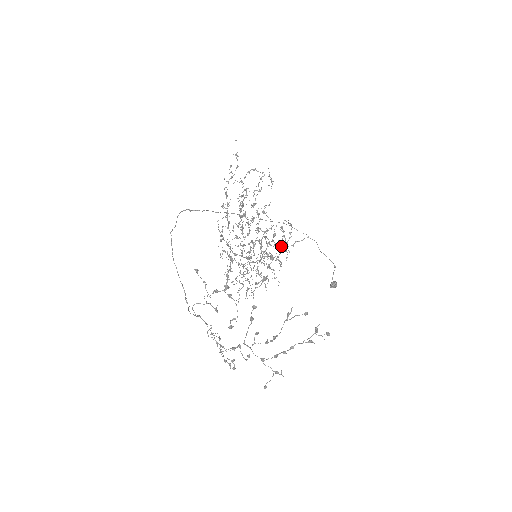
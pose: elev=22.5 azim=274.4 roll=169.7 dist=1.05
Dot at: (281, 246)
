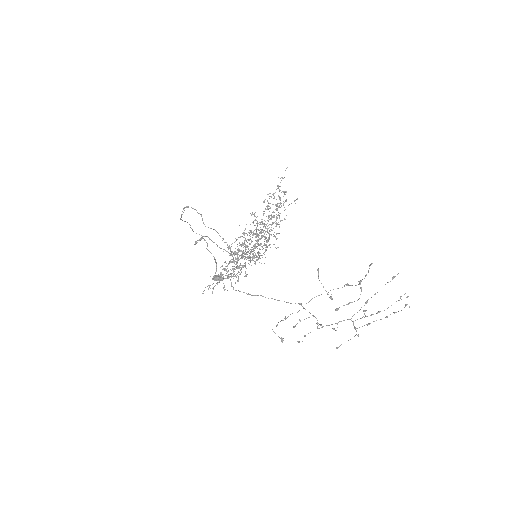
Dot at: occluded
